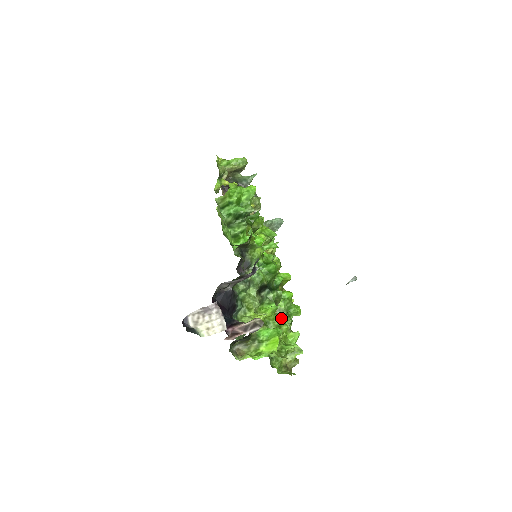
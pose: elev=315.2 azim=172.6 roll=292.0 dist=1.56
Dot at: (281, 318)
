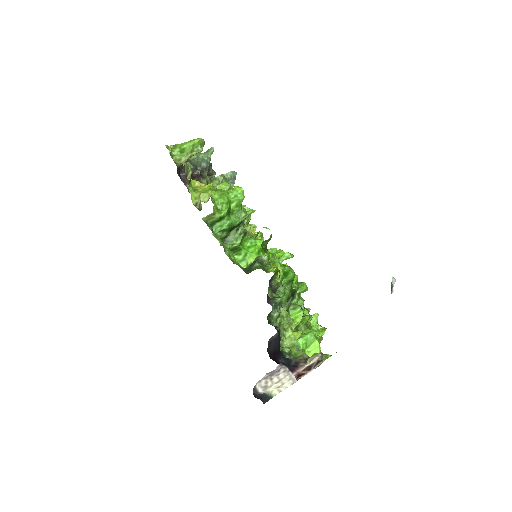
Dot at: (307, 316)
